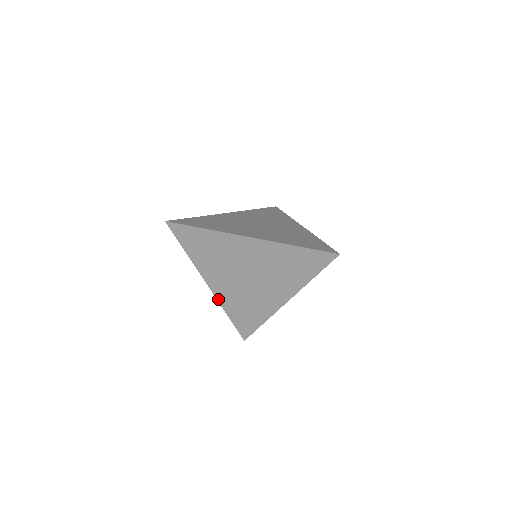
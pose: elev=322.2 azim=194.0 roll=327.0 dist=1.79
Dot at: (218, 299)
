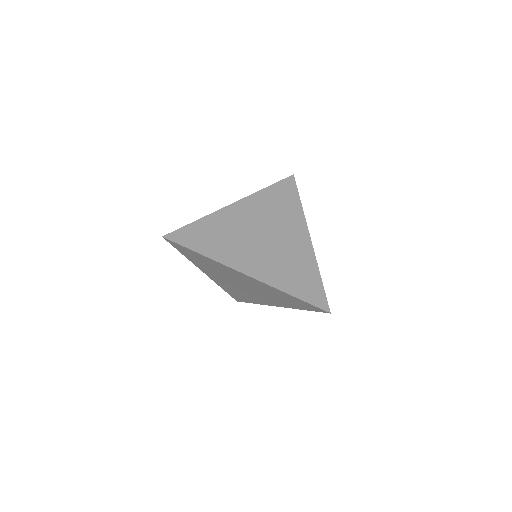
Dot at: (214, 281)
